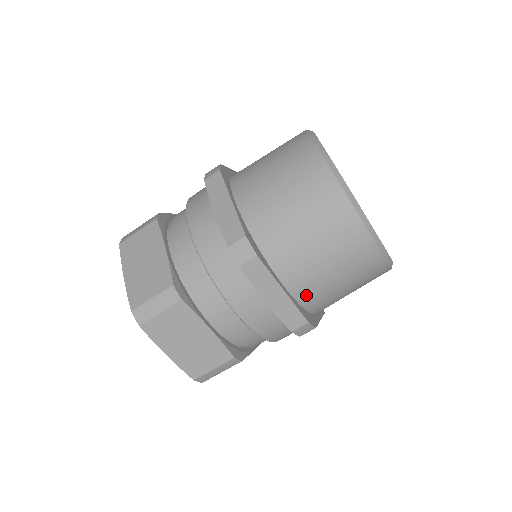
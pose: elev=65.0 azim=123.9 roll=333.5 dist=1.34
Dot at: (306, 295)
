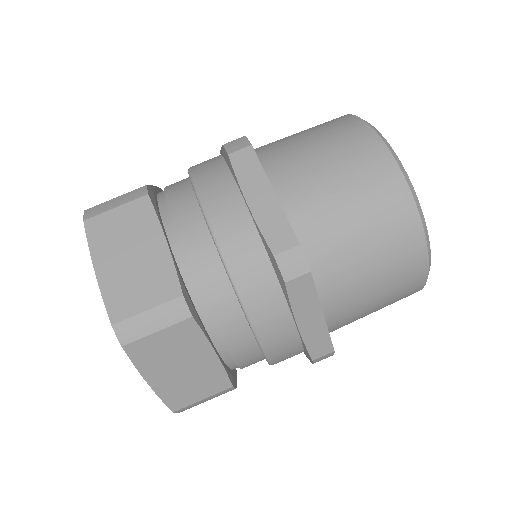
Dot at: (337, 319)
